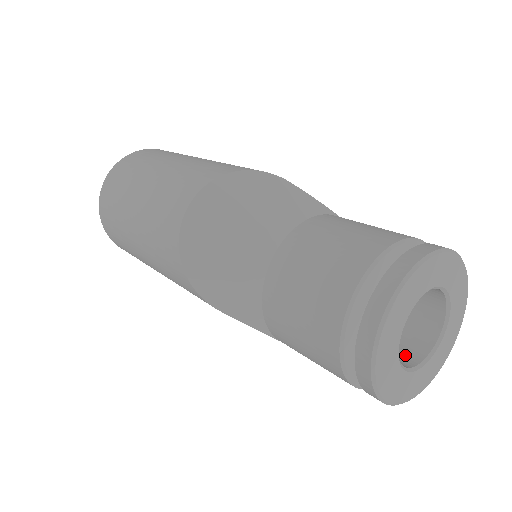
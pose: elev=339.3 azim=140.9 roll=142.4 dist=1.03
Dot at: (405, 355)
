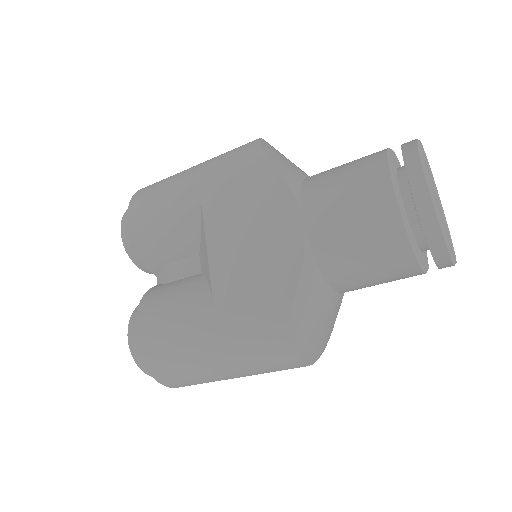
Dot at: occluded
